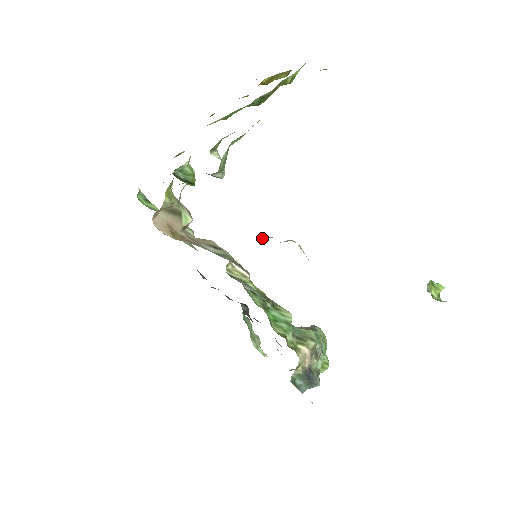
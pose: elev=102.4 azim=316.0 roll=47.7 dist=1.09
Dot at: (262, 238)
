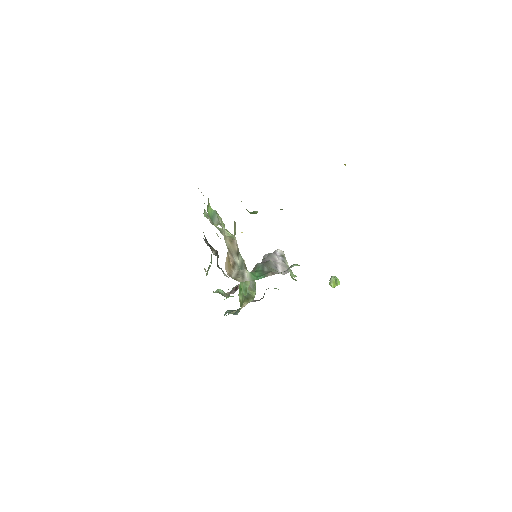
Dot at: (270, 256)
